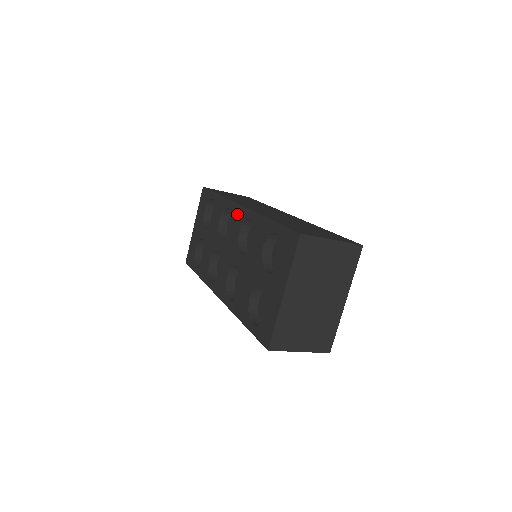
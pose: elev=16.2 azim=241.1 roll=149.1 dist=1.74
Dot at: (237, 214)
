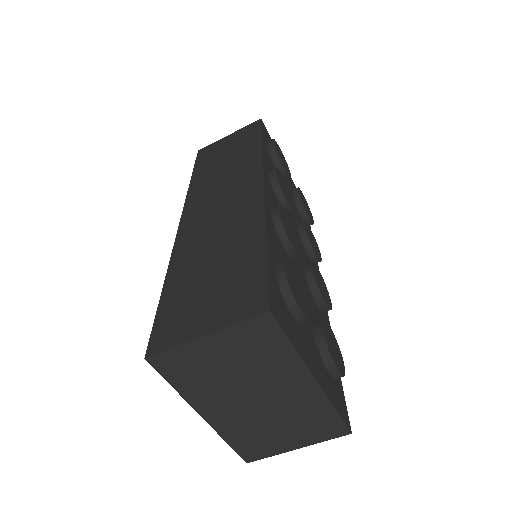
Dot at: occluded
